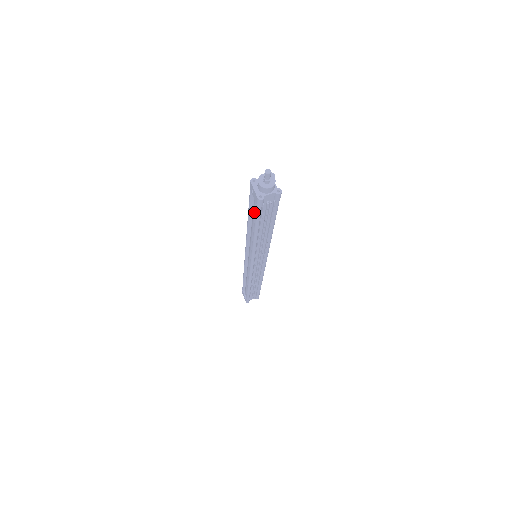
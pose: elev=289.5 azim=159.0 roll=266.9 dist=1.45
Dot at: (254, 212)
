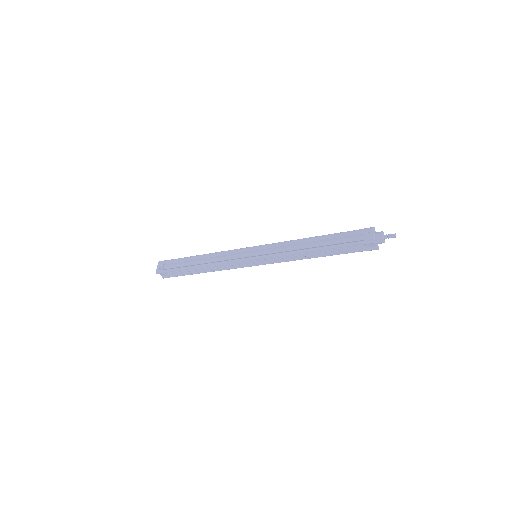
Dot at: (340, 240)
